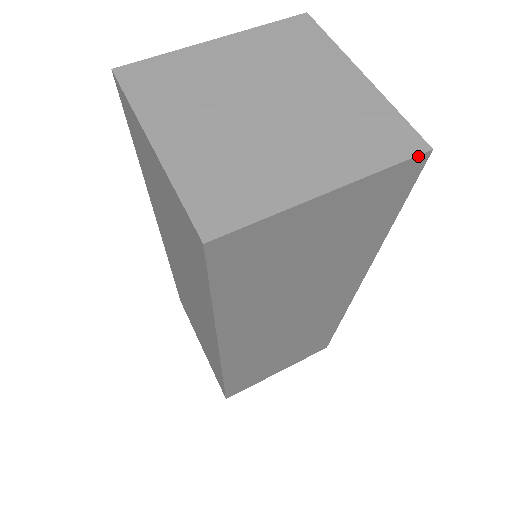
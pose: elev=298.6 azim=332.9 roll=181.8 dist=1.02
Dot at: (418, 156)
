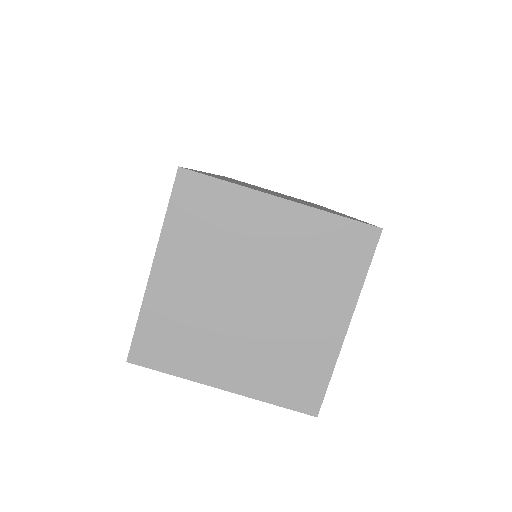
Dot at: (304, 412)
